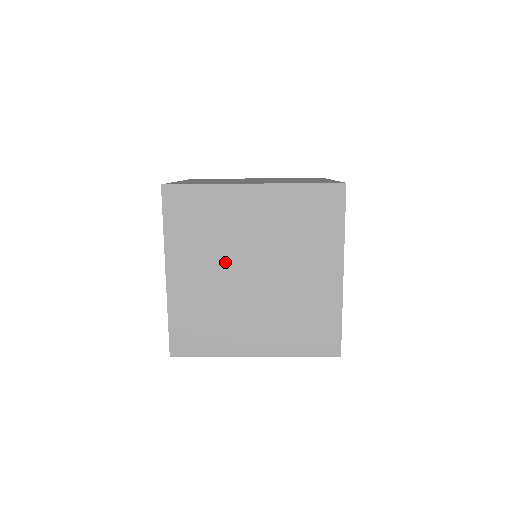
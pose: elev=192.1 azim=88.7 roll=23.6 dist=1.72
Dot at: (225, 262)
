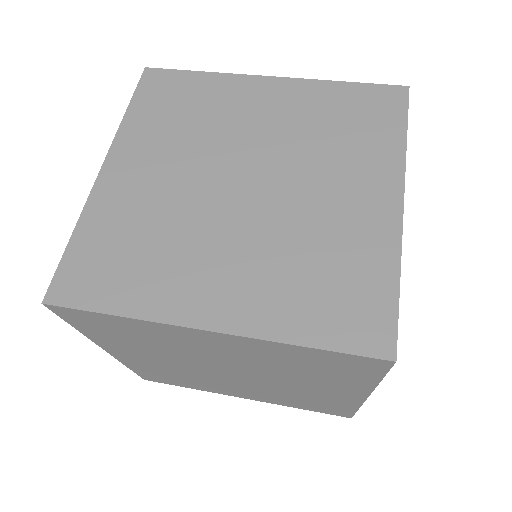
Dot at: (185, 361)
